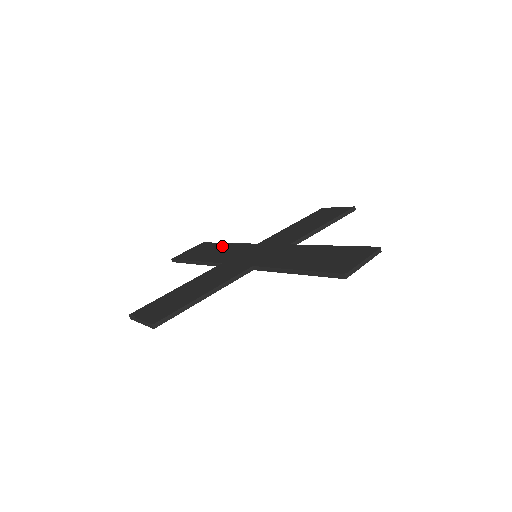
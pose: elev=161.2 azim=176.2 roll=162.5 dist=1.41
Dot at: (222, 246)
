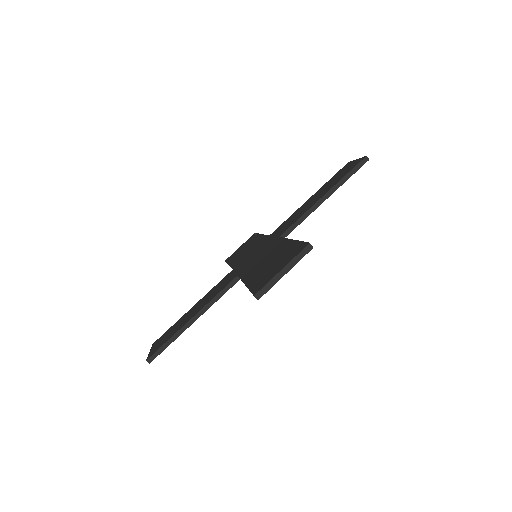
Dot at: (254, 240)
